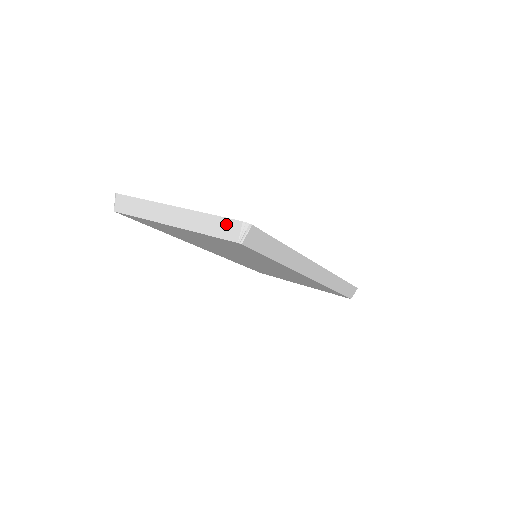
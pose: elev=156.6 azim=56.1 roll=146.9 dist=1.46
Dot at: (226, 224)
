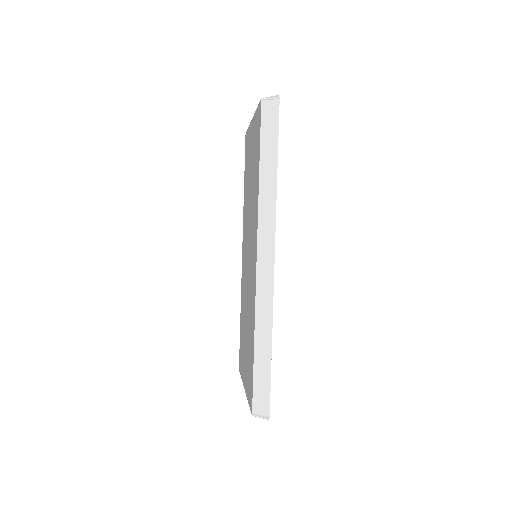
Dot at: occluded
